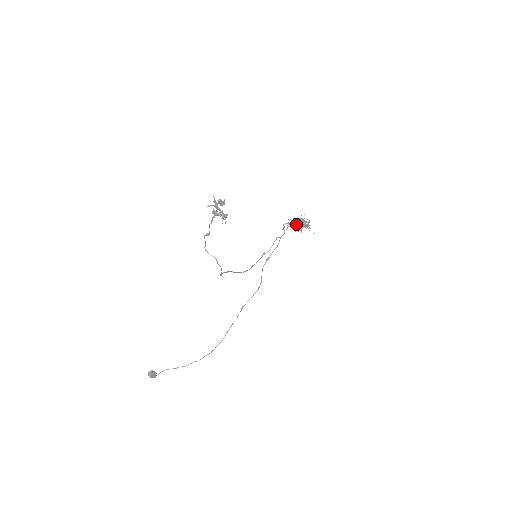
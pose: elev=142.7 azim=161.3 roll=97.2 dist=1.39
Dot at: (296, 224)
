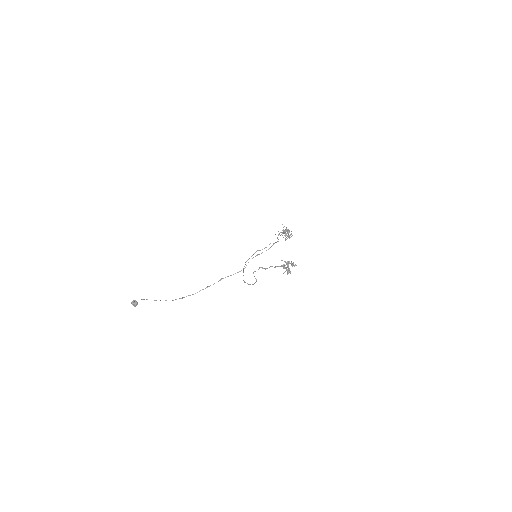
Dot at: occluded
